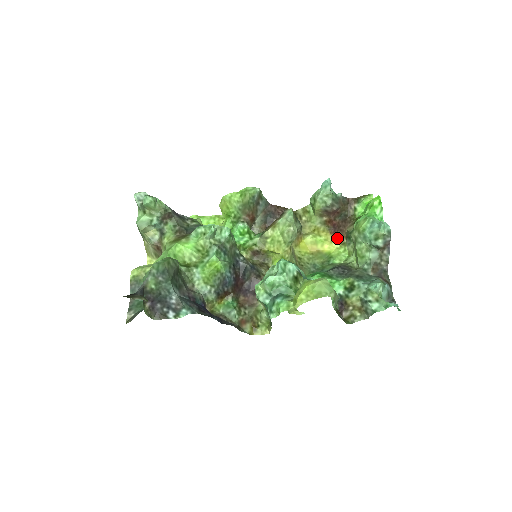
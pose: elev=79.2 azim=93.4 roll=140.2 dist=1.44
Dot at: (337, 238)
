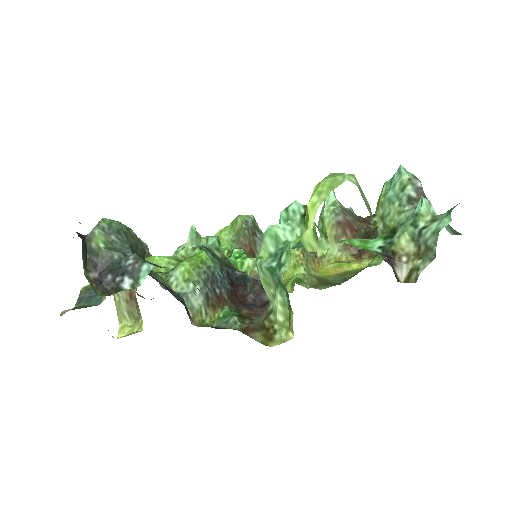
Dot at: (366, 257)
